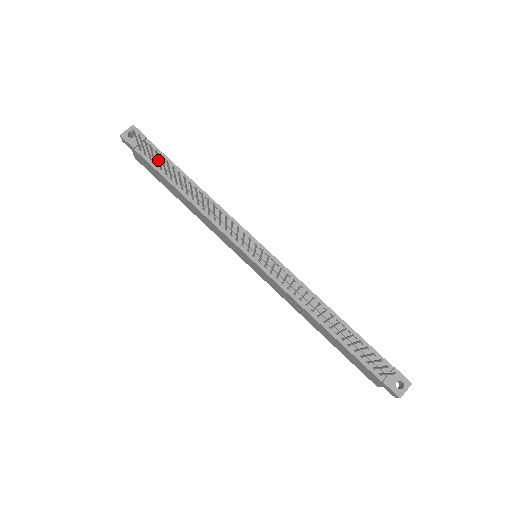
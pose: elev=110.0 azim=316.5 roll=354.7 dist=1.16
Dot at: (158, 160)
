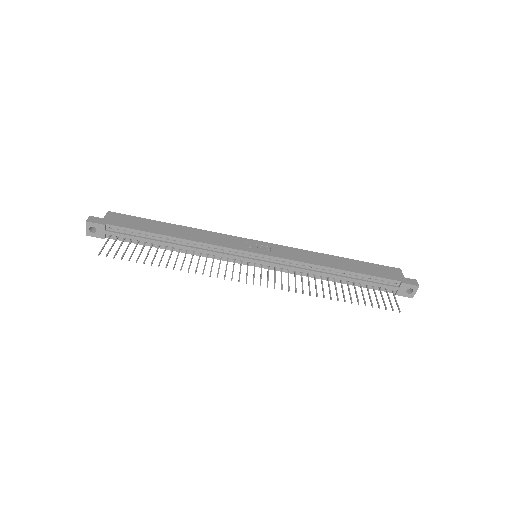
Dot at: occluded
